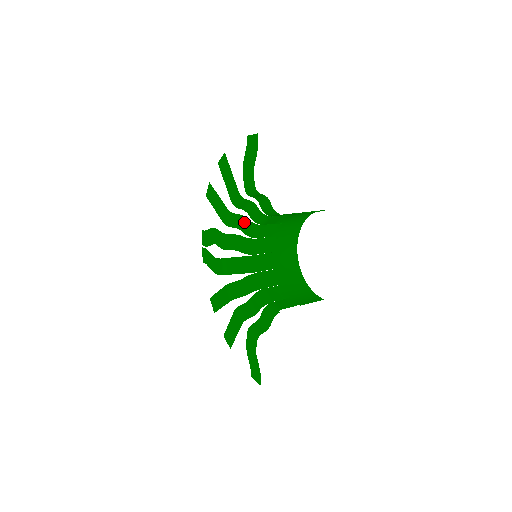
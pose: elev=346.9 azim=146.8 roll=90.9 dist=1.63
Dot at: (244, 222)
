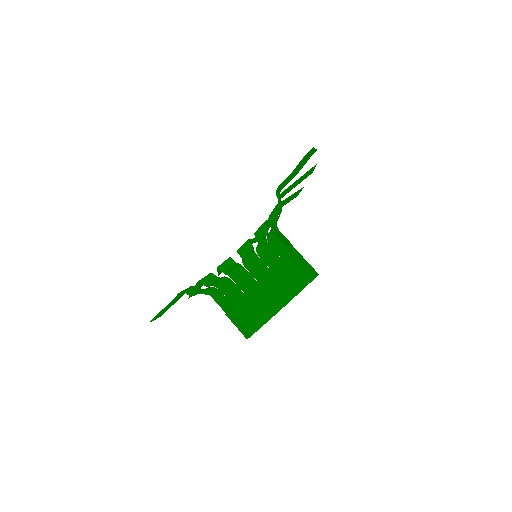
Dot at: occluded
